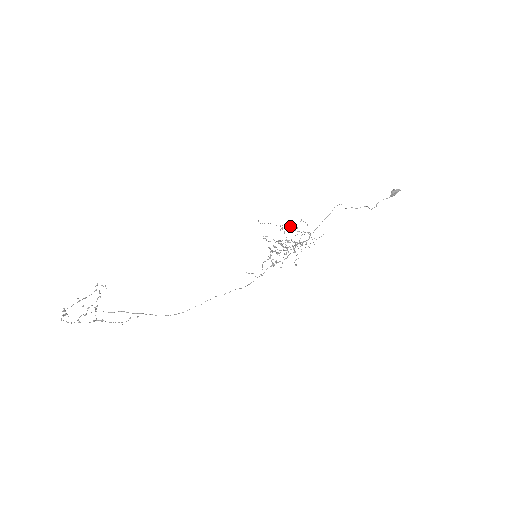
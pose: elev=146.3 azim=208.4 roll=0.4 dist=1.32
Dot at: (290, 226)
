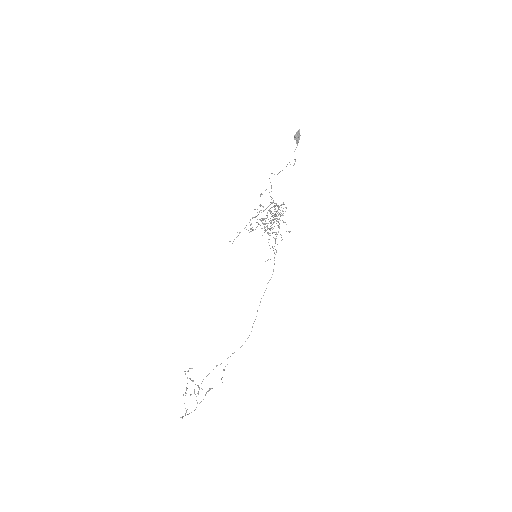
Dot at: occluded
